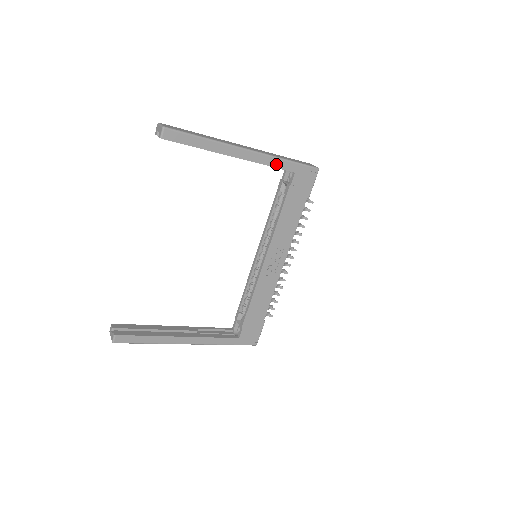
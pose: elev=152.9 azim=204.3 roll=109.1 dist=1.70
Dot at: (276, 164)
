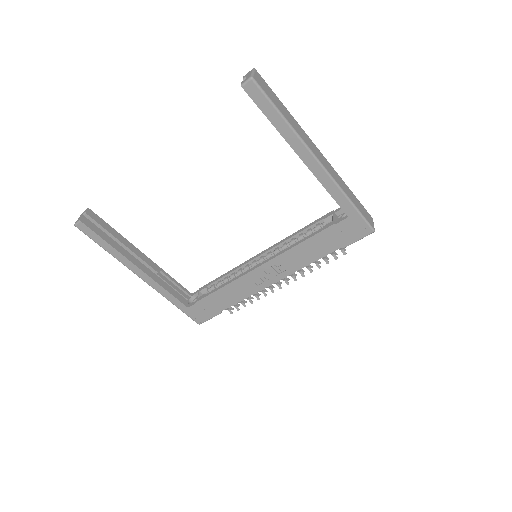
Dot at: (336, 195)
